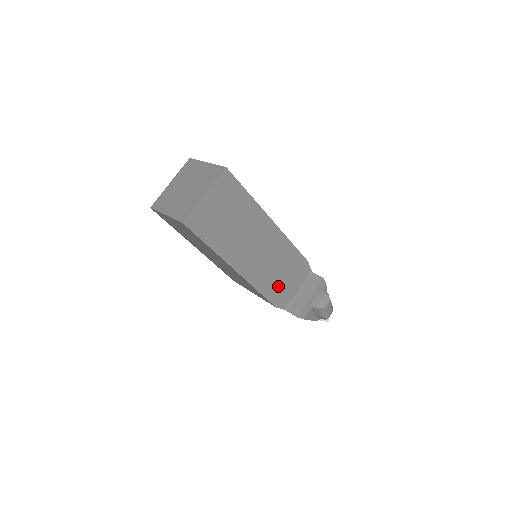
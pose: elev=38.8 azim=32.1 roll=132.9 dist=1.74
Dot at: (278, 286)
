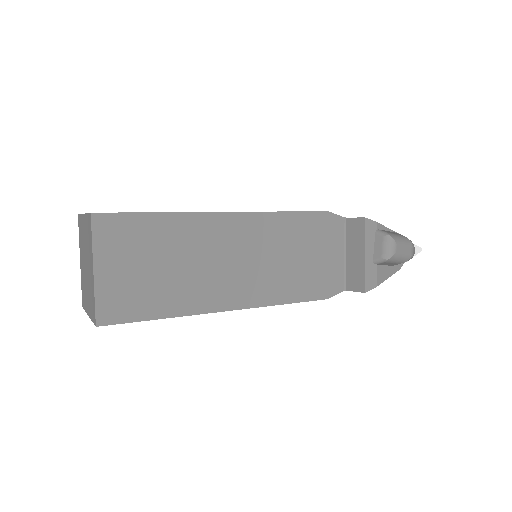
Dot at: (308, 275)
